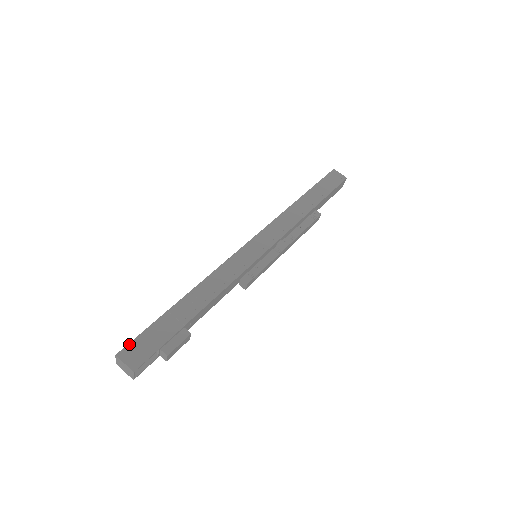
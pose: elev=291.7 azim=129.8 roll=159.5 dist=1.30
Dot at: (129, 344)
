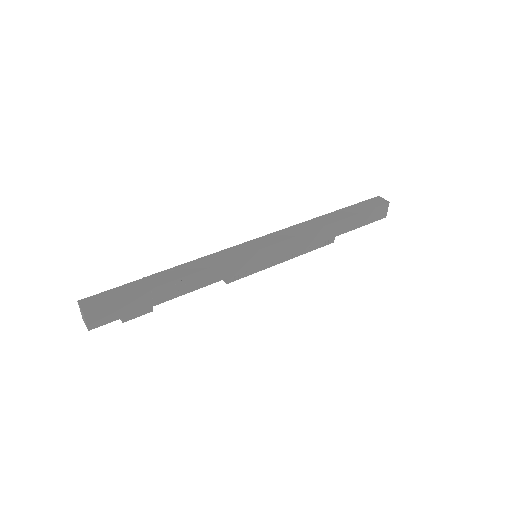
Dot at: (100, 307)
